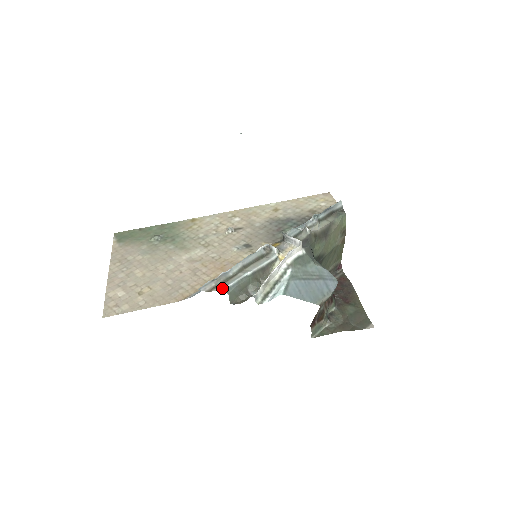
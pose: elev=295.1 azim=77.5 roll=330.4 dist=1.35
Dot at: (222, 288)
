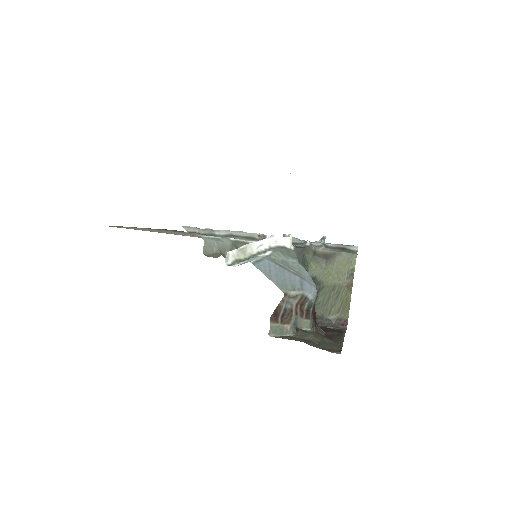
Dot at: (202, 235)
